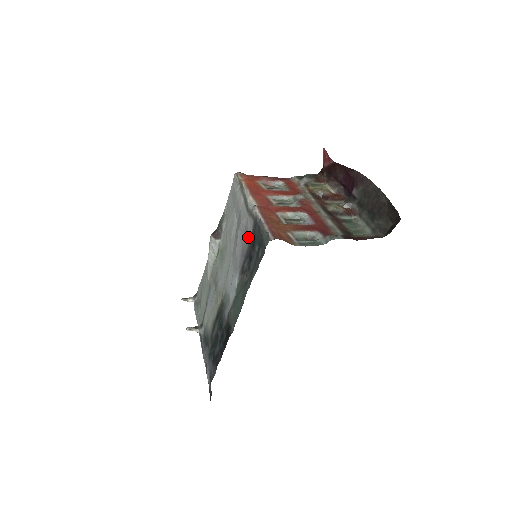
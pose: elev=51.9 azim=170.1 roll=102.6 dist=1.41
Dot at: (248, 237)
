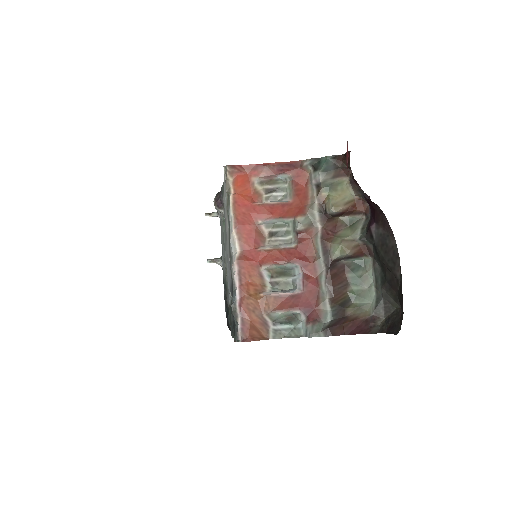
Dot at: occluded
